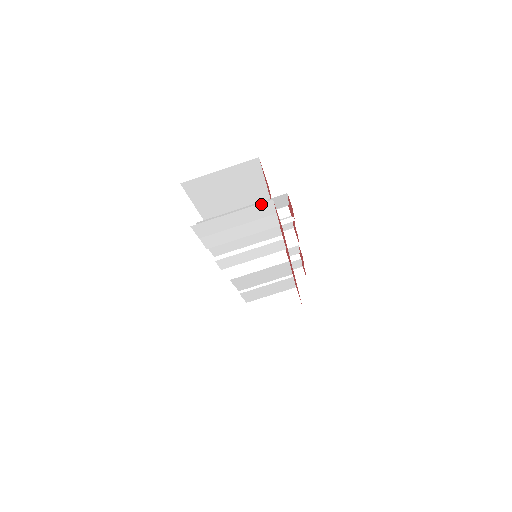
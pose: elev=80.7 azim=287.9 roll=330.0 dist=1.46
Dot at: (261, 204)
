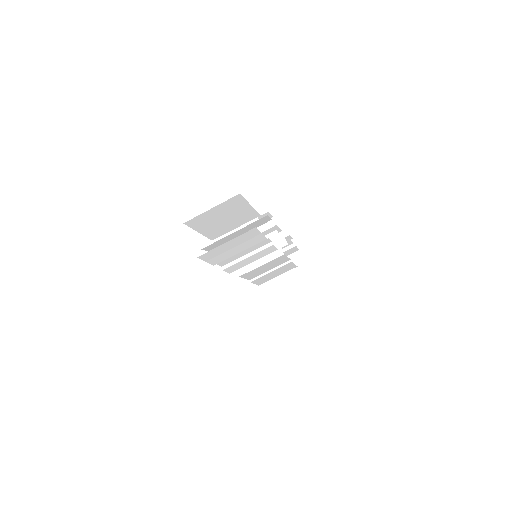
Dot at: (247, 232)
